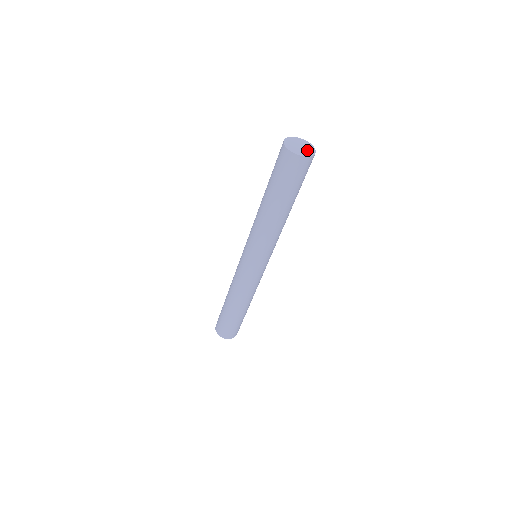
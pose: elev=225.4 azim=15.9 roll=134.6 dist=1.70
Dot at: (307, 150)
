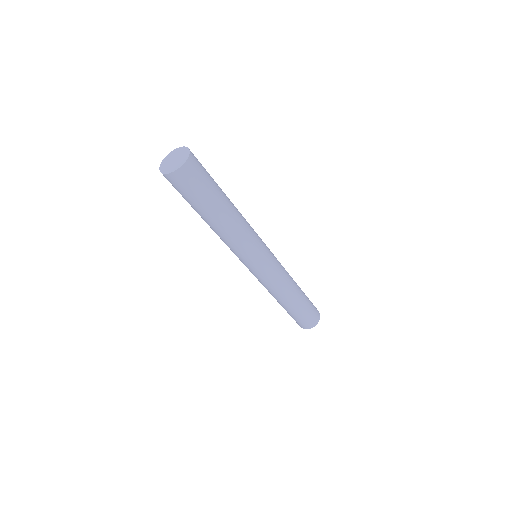
Dot at: (178, 162)
